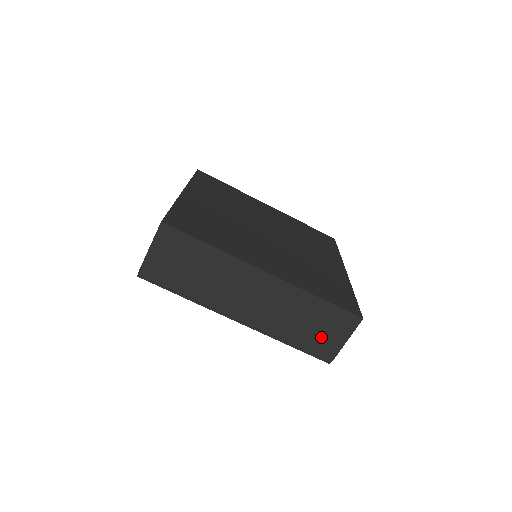
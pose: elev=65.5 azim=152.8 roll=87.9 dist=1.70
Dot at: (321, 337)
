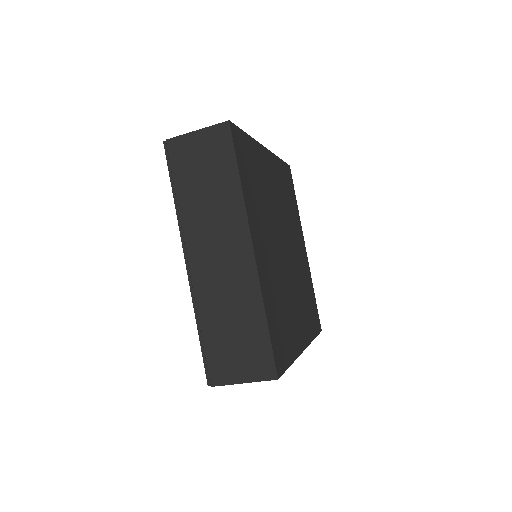
Dot at: (229, 354)
